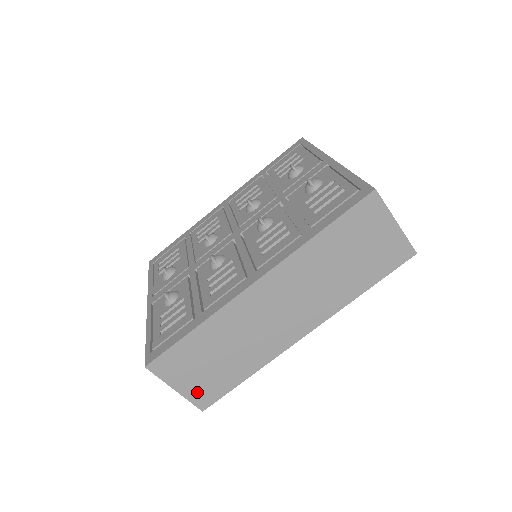
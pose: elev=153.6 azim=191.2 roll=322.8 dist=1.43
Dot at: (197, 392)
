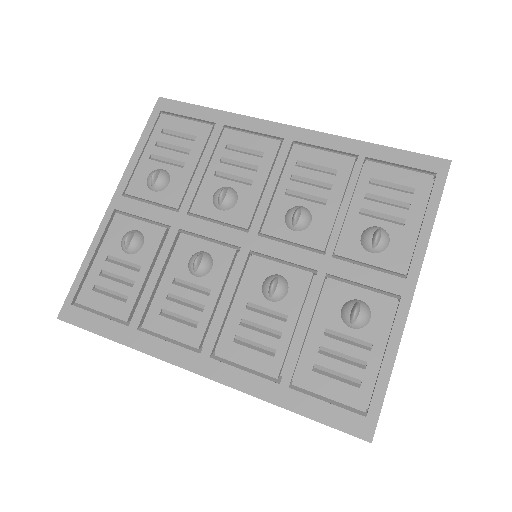
Dot at: occluded
